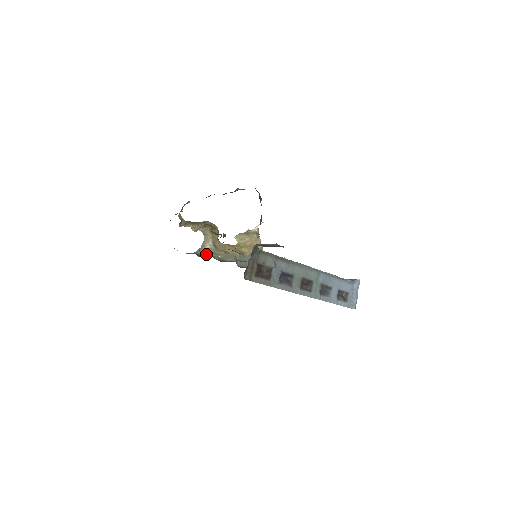
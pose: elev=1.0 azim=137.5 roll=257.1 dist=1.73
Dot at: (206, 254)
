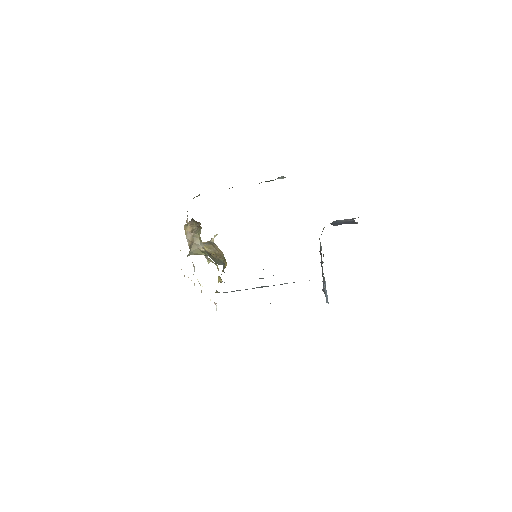
Dot at: occluded
